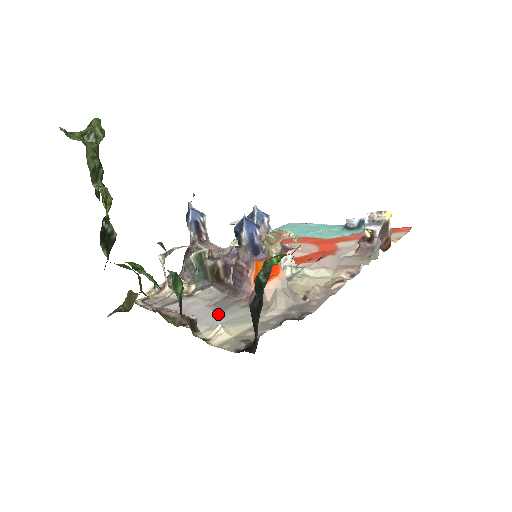
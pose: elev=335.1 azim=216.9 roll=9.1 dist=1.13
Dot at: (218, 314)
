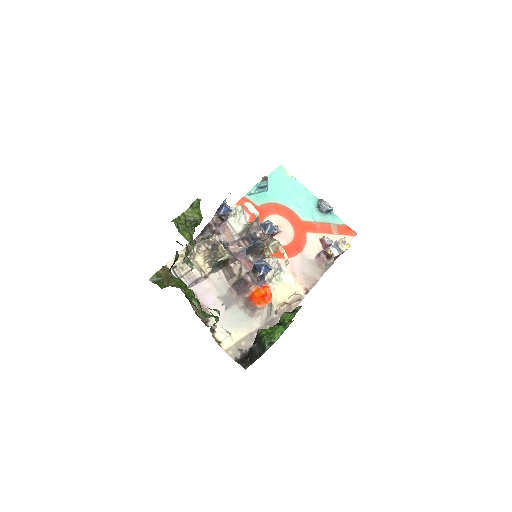
Dot at: (225, 312)
